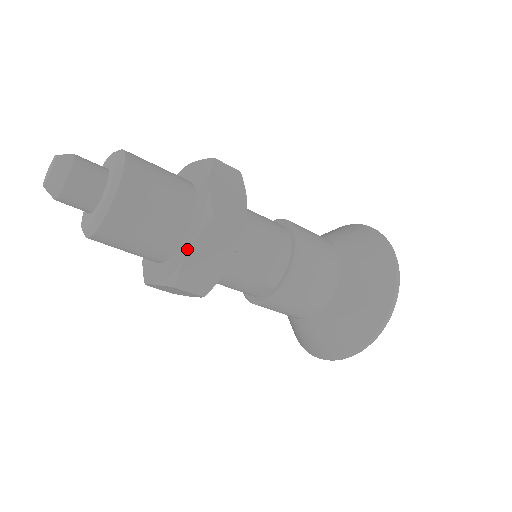
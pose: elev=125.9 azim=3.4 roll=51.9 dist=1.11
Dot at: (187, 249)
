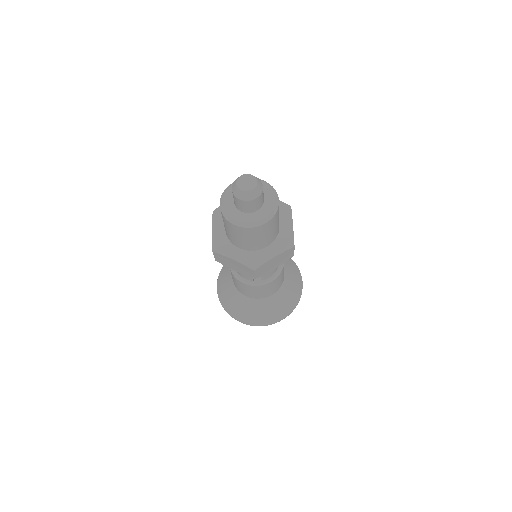
Dot at: (273, 255)
